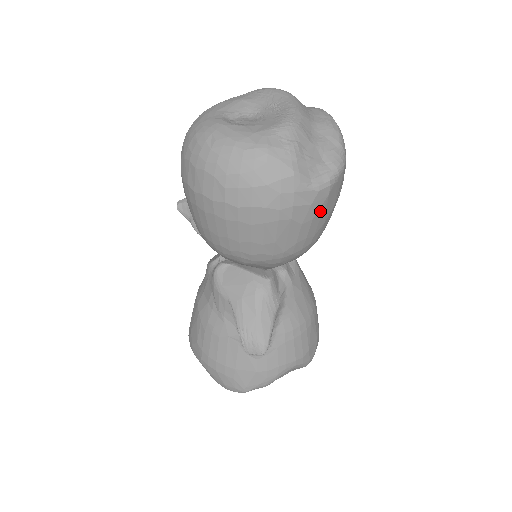
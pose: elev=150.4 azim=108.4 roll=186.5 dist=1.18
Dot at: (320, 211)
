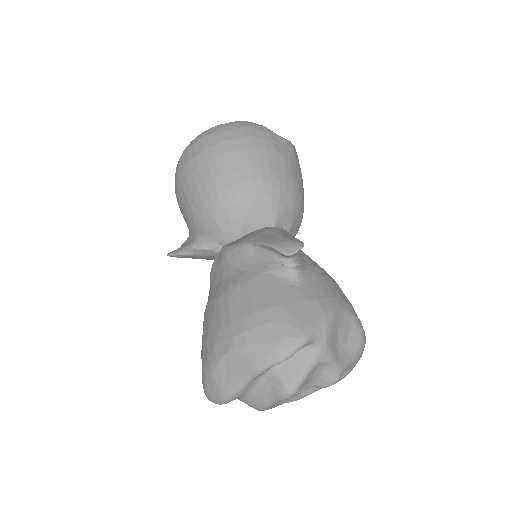
Dot at: (293, 159)
